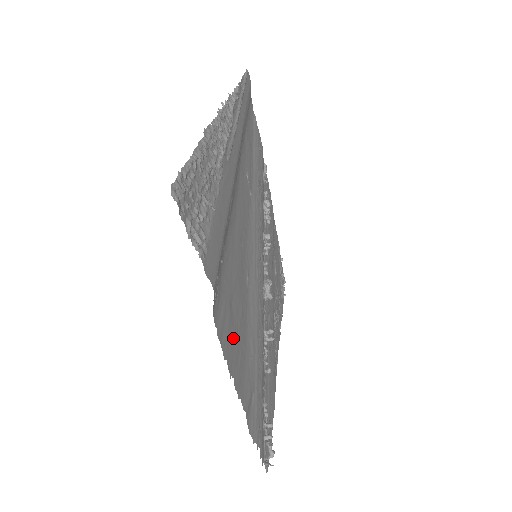
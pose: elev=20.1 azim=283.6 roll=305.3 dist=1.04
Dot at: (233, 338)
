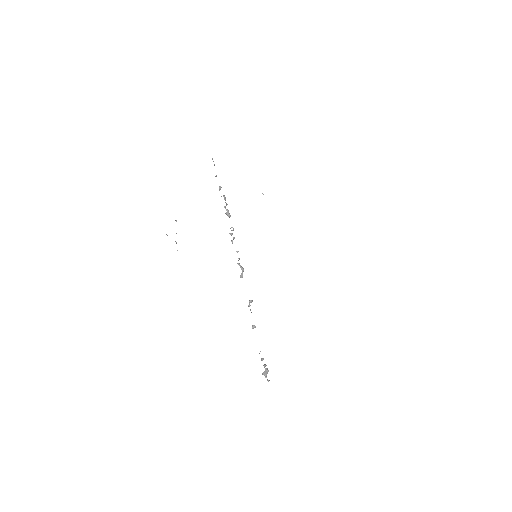
Dot at: occluded
